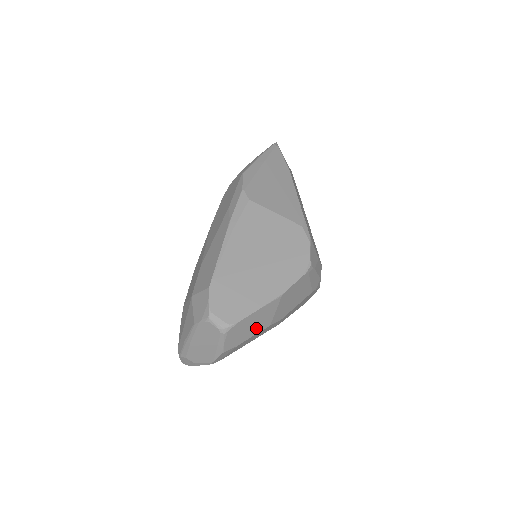
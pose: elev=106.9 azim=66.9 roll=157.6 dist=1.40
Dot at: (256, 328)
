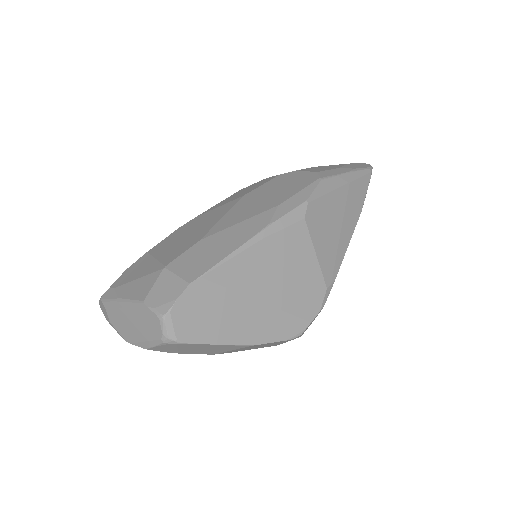
Dot at: (199, 351)
